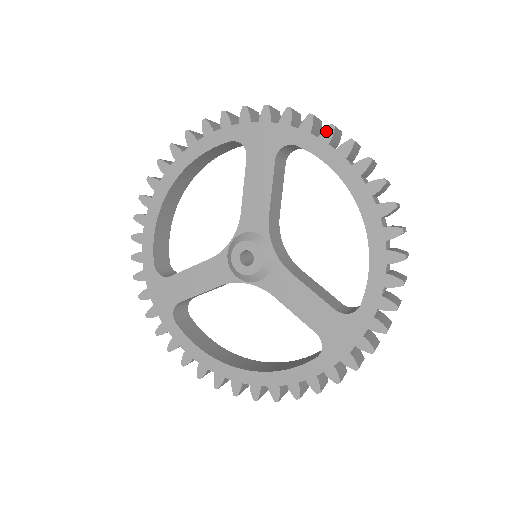
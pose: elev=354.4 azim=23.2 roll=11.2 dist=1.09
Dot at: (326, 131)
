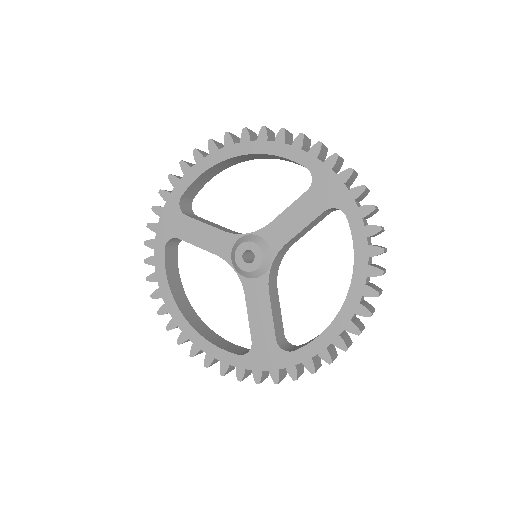
Dot at: (373, 227)
